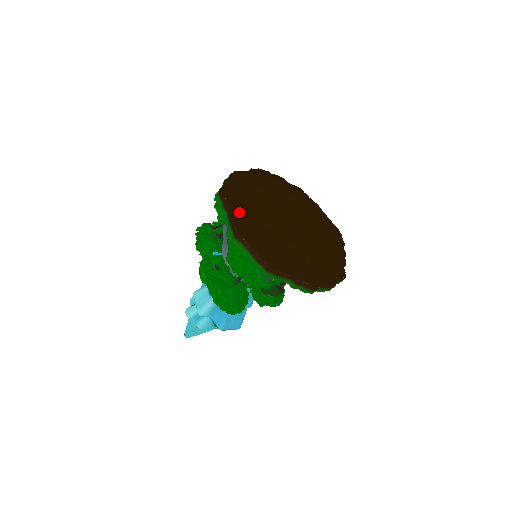
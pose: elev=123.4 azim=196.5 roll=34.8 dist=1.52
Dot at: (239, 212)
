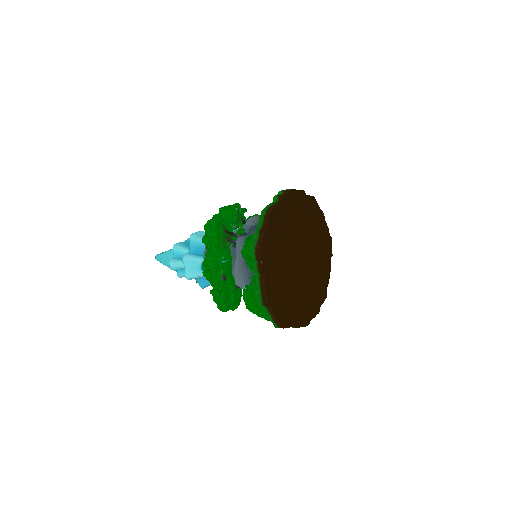
Dot at: (270, 274)
